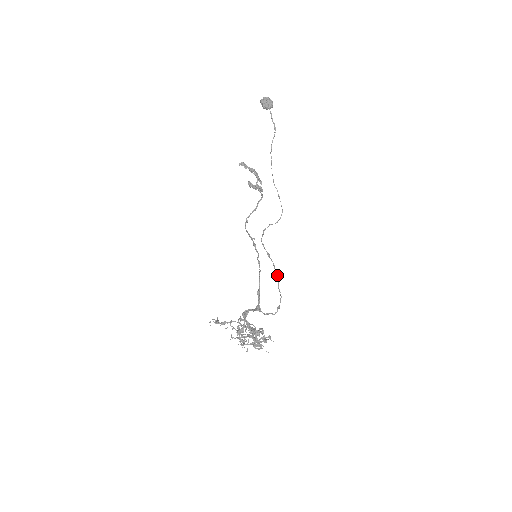
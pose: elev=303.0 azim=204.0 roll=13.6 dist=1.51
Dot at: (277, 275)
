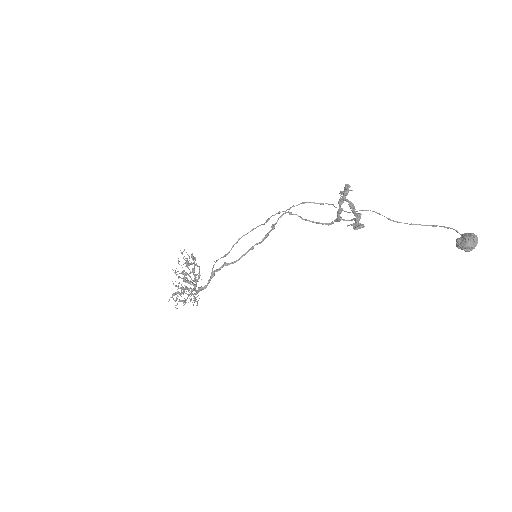
Dot at: occluded
